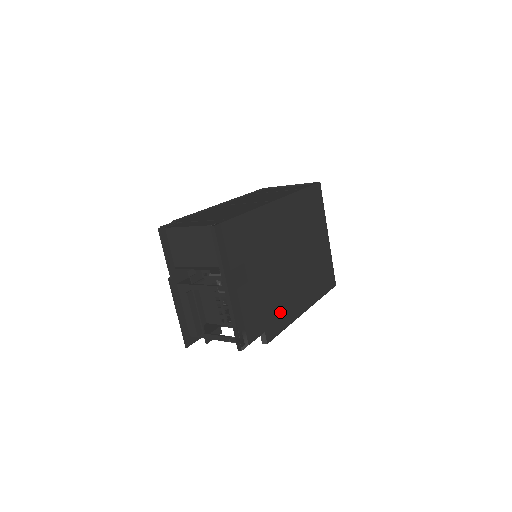
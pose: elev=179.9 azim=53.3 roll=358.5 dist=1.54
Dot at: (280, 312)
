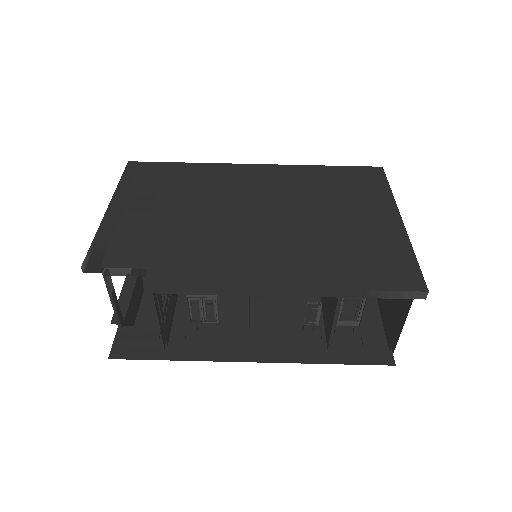
Dot at: (204, 262)
